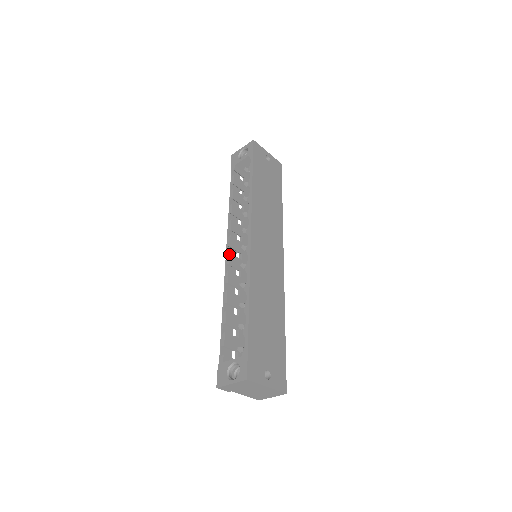
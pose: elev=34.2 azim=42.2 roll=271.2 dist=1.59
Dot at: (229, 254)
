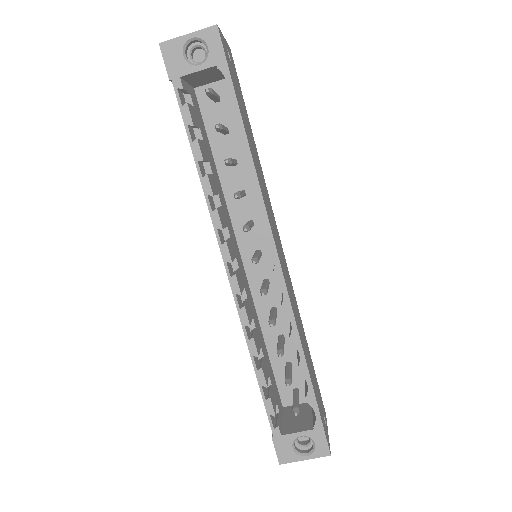
Dot at: (236, 278)
